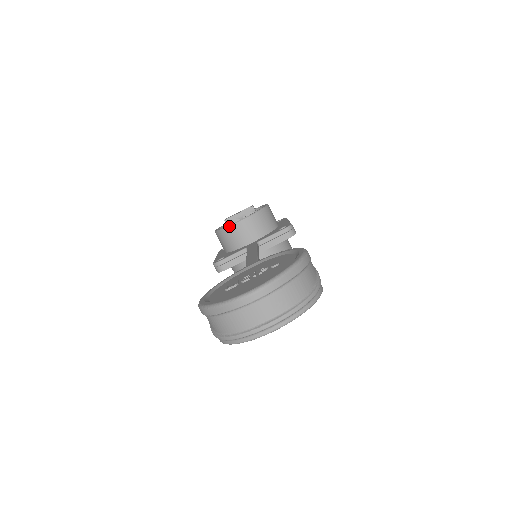
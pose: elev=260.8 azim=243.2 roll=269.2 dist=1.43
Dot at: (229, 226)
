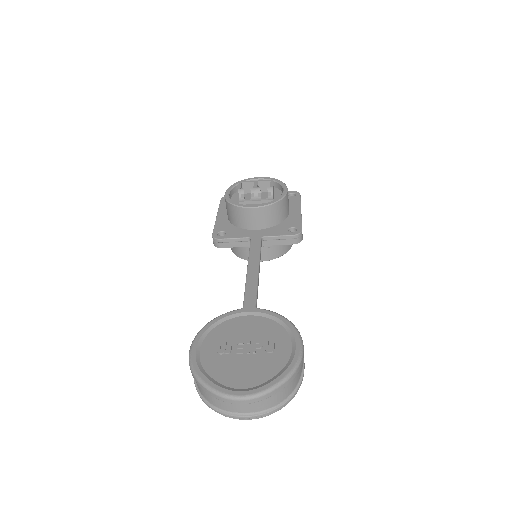
Dot at: (241, 207)
